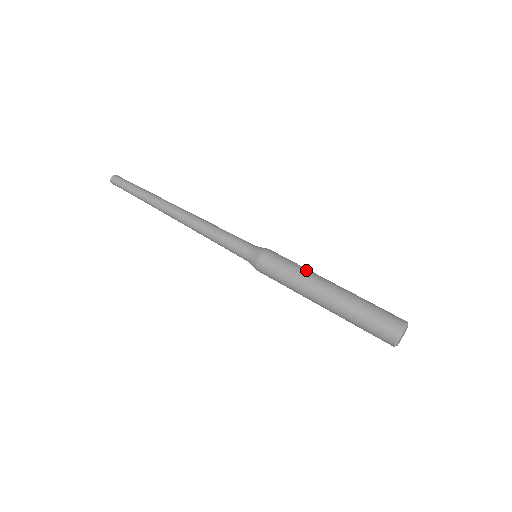
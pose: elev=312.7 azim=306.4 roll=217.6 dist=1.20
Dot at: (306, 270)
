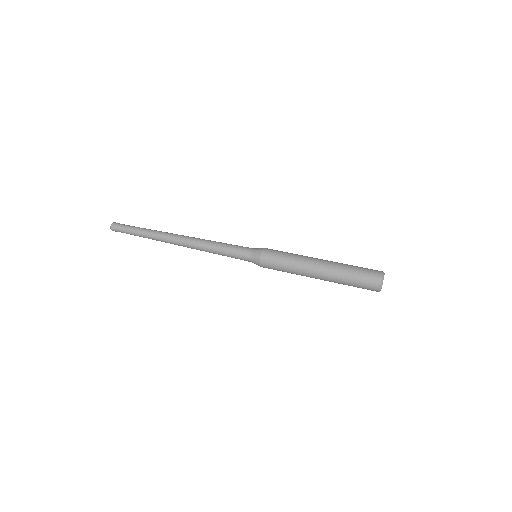
Dot at: (300, 255)
